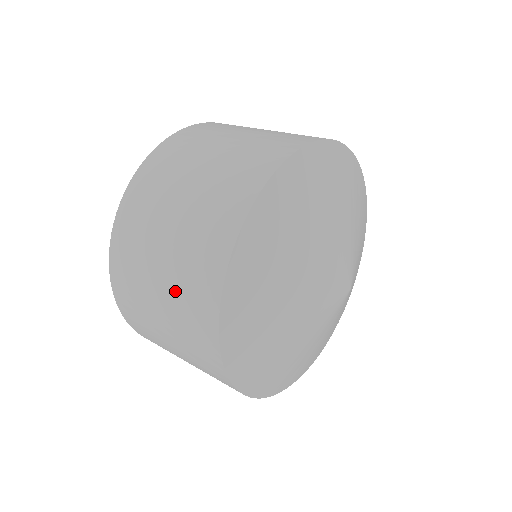
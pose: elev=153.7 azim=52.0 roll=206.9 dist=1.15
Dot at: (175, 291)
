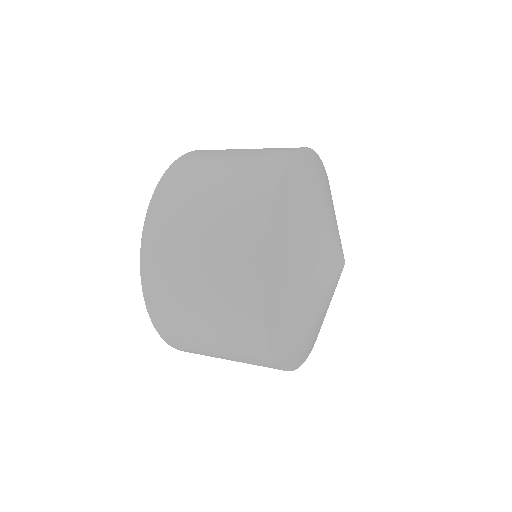
Dot at: (237, 173)
